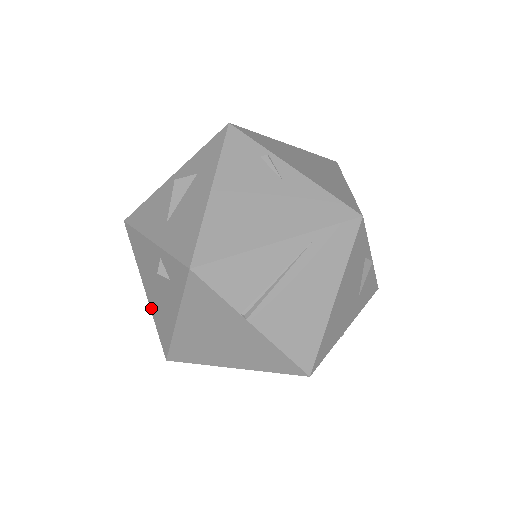
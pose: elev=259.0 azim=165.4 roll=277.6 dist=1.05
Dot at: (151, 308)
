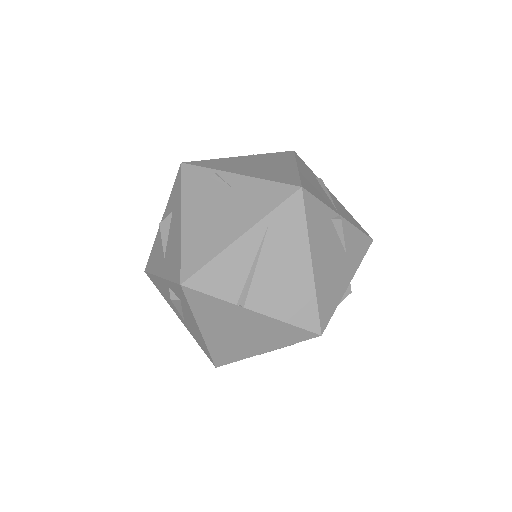
Dot at: (188, 330)
